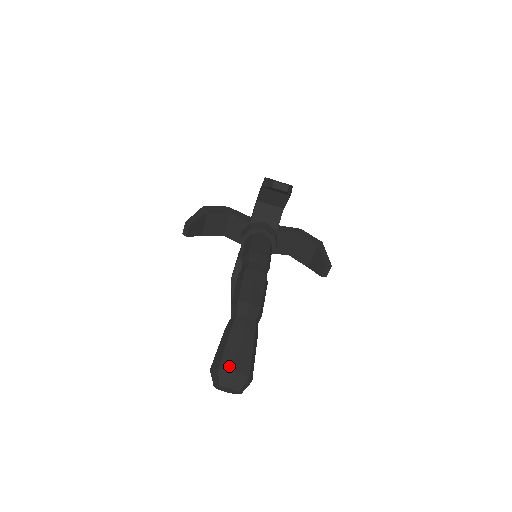
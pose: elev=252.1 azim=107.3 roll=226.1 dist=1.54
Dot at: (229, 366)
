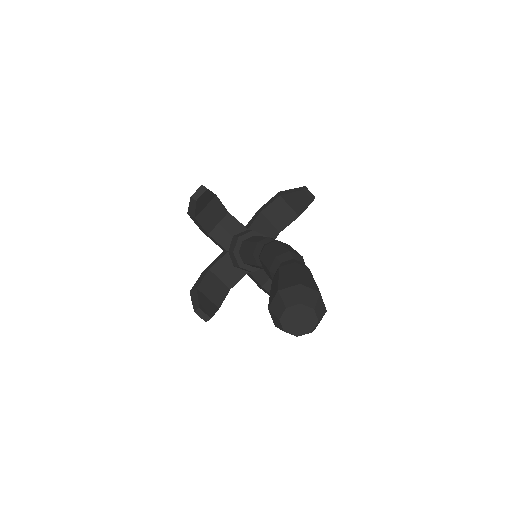
Dot at: (311, 286)
